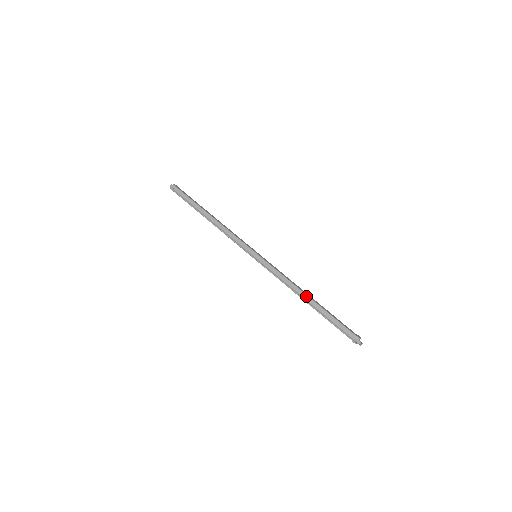
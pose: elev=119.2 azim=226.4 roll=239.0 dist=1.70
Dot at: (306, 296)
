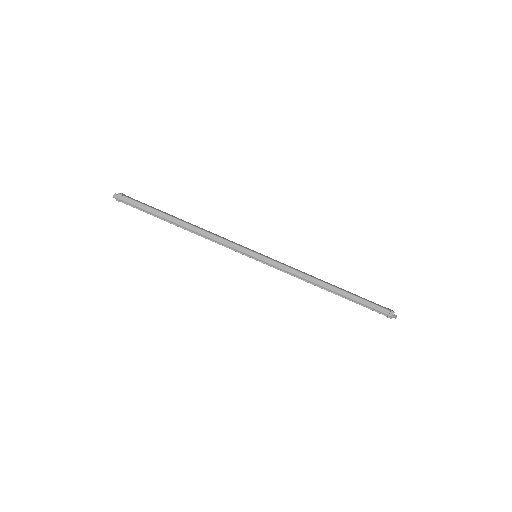
Dot at: (328, 285)
